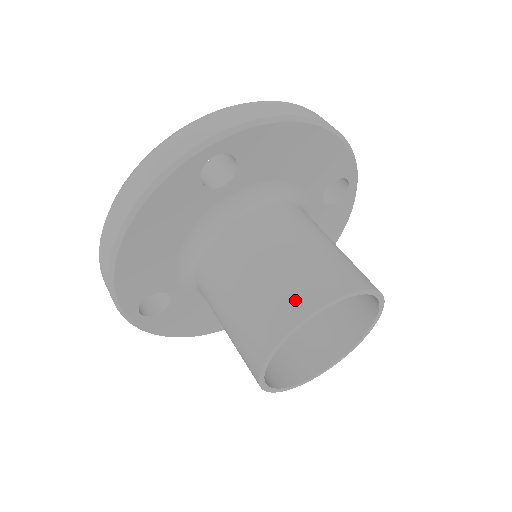
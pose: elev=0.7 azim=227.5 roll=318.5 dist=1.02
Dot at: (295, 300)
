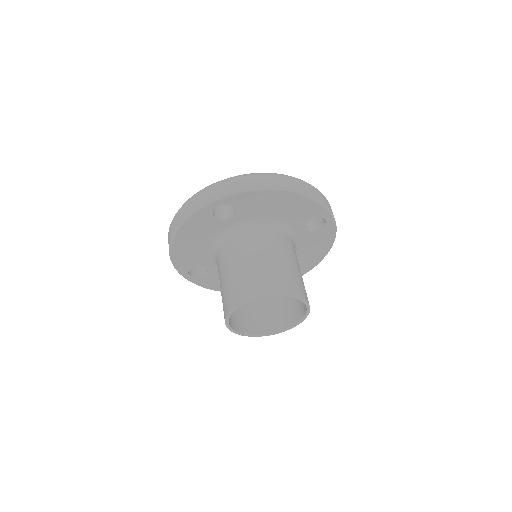
Dot at: (243, 291)
